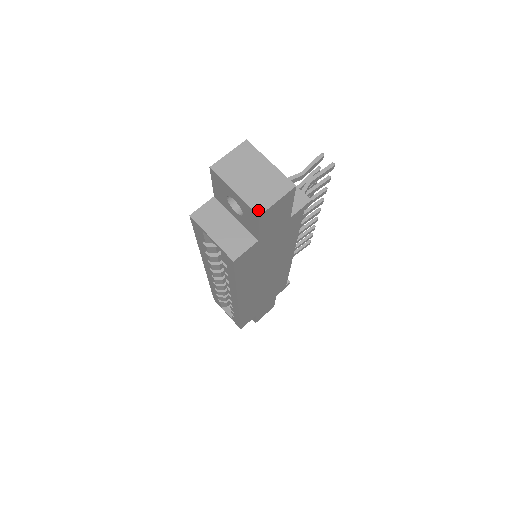
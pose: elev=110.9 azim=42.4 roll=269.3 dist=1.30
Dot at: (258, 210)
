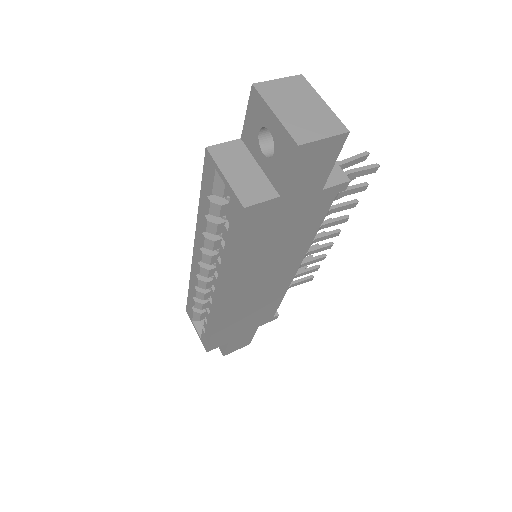
Dot at: (299, 139)
